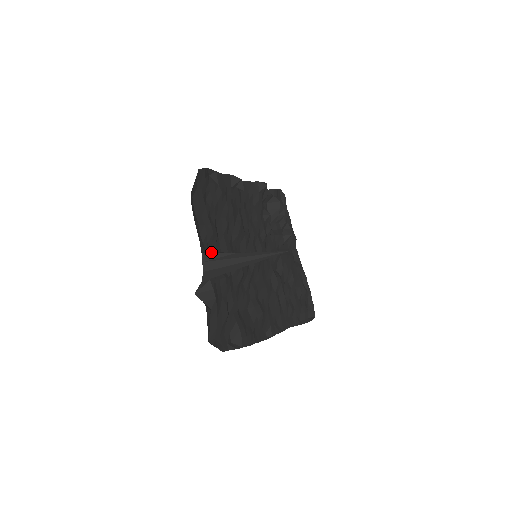
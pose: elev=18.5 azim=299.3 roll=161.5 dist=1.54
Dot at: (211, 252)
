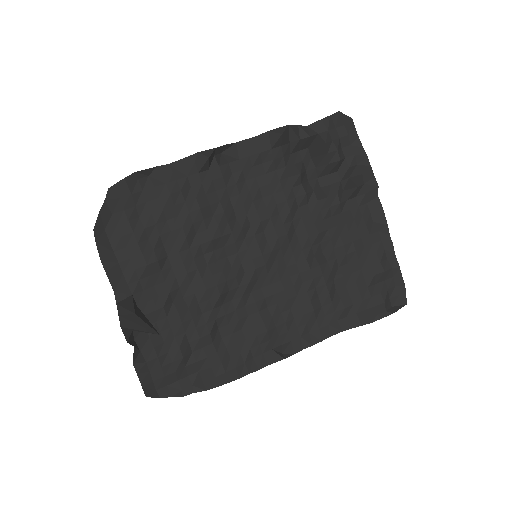
Dot at: (124, 304)
